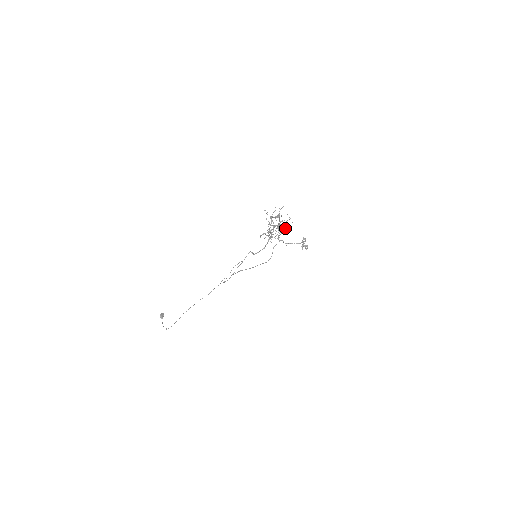
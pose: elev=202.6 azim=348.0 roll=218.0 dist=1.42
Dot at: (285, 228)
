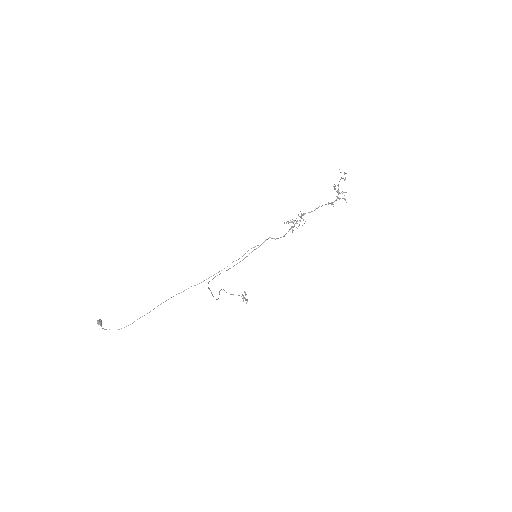
Dot at: occluded
